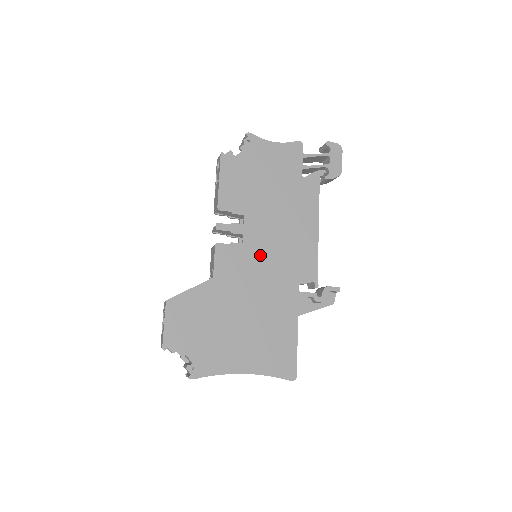
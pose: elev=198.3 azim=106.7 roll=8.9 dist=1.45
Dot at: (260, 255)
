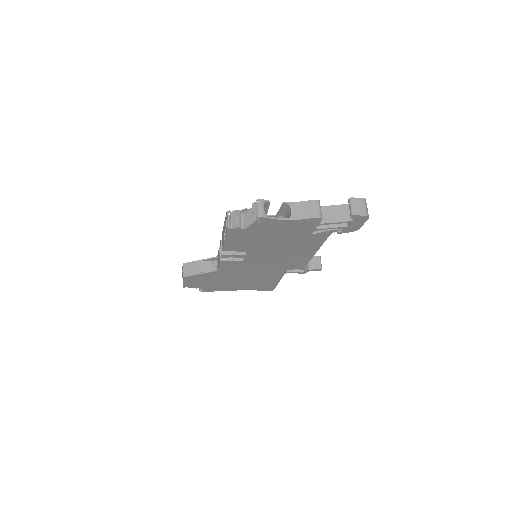
Dot at: (258, 263)
